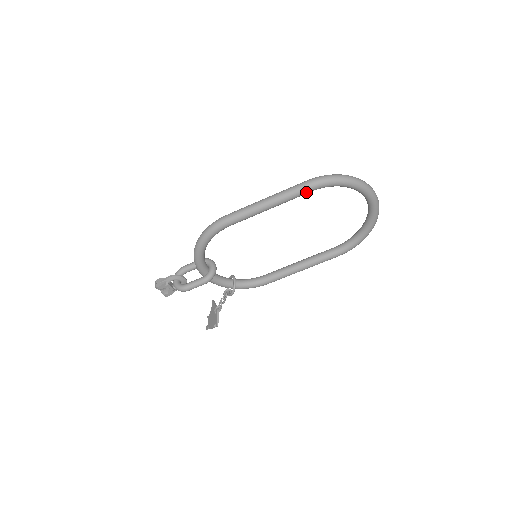
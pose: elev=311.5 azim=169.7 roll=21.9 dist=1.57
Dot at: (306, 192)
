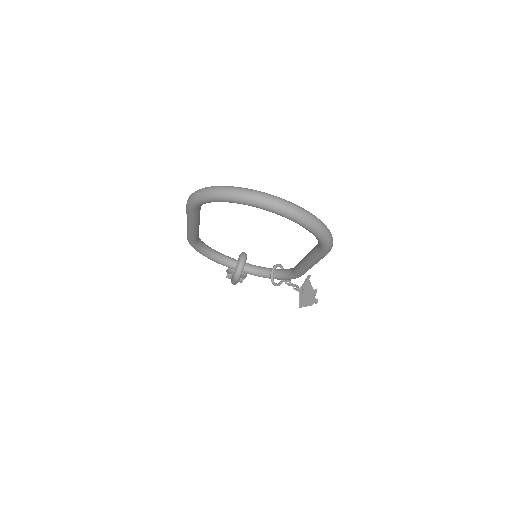
Dot at: (192, 214)
